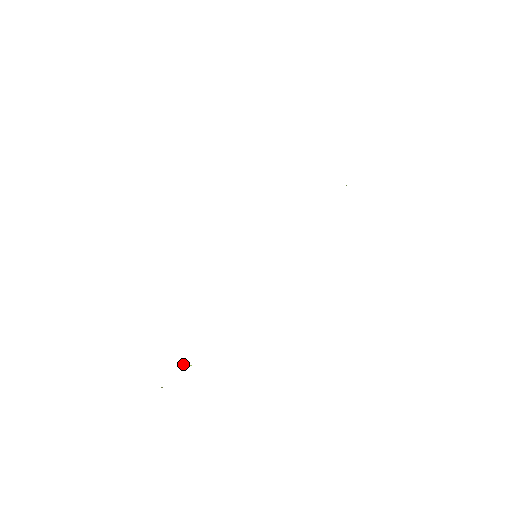
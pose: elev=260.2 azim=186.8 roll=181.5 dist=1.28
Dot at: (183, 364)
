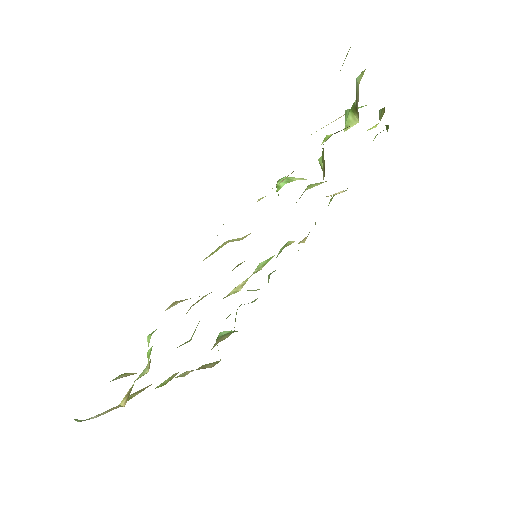
Dot at: occluded
